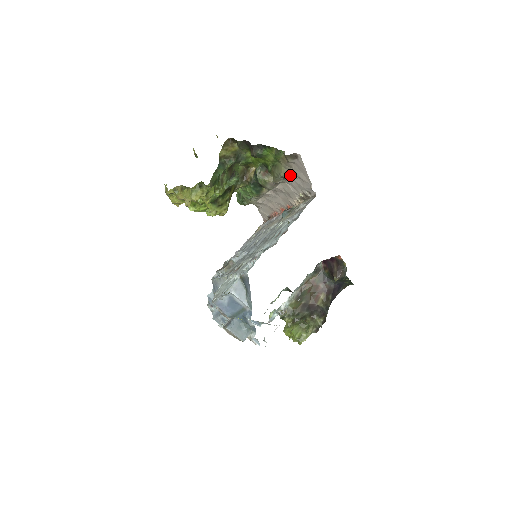
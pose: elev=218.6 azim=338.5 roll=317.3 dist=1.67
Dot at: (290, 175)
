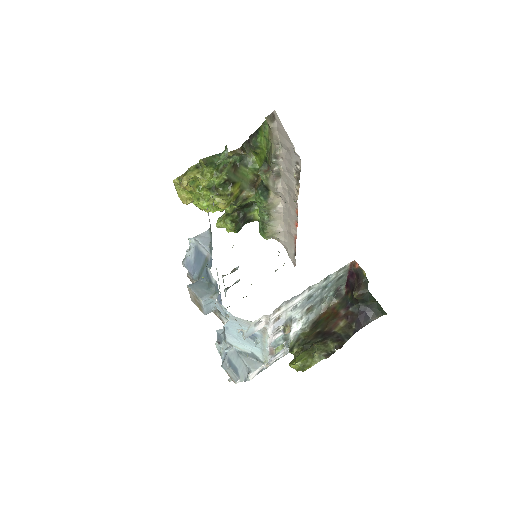
Dot at: (280, 152)
